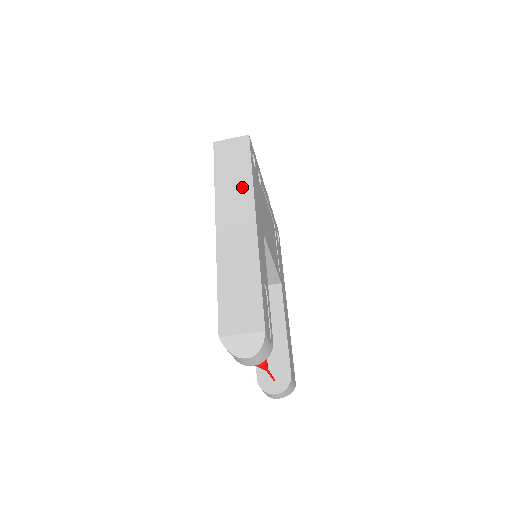
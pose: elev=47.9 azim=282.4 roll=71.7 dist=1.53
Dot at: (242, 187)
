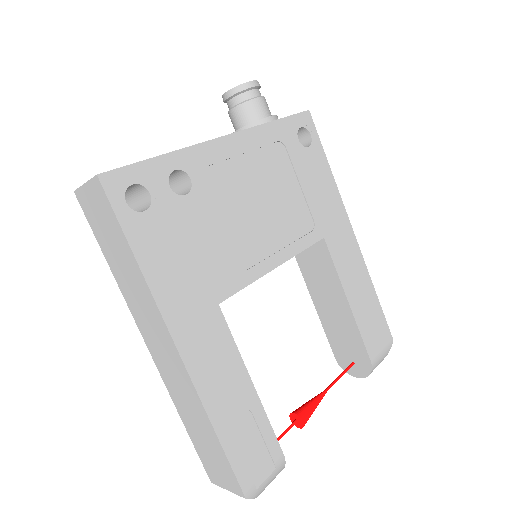
Dot at: (139, 287)
